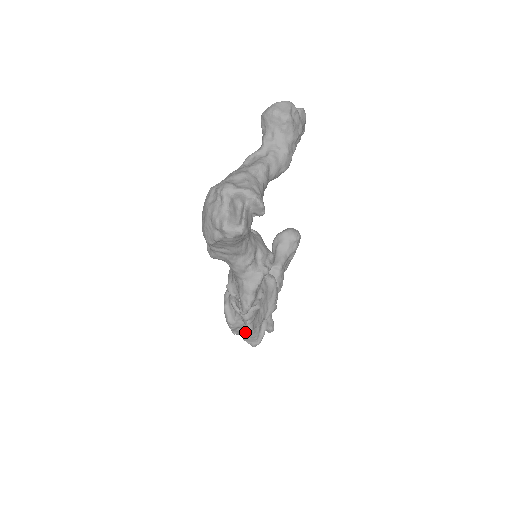
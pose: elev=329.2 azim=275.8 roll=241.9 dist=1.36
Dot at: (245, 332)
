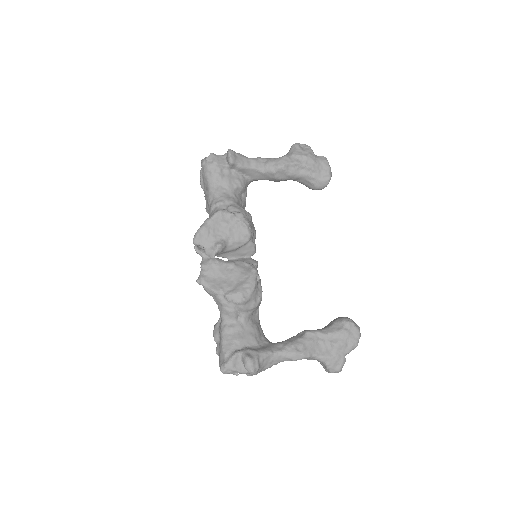
Dot at: (220, 341)
